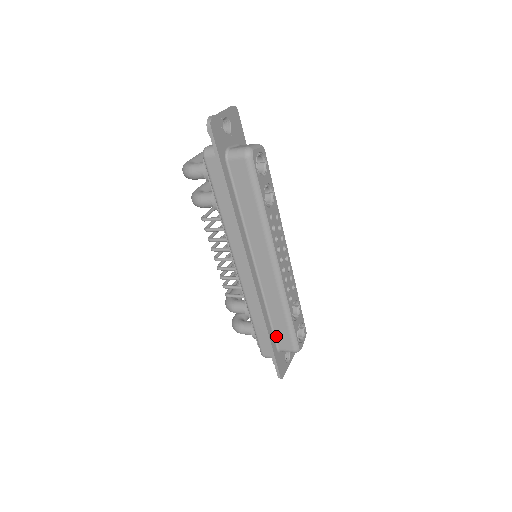
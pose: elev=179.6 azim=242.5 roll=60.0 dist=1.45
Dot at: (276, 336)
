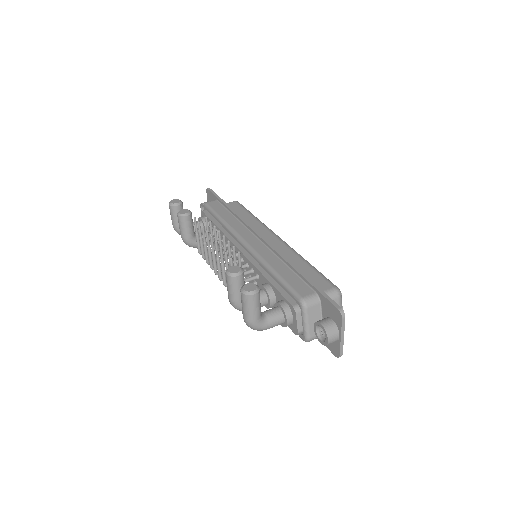
Dot at: occluded
